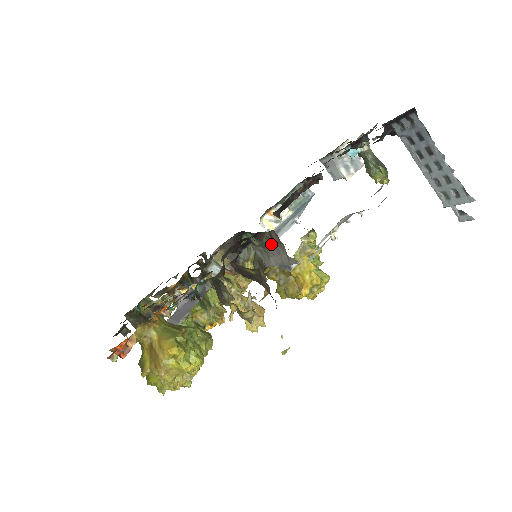
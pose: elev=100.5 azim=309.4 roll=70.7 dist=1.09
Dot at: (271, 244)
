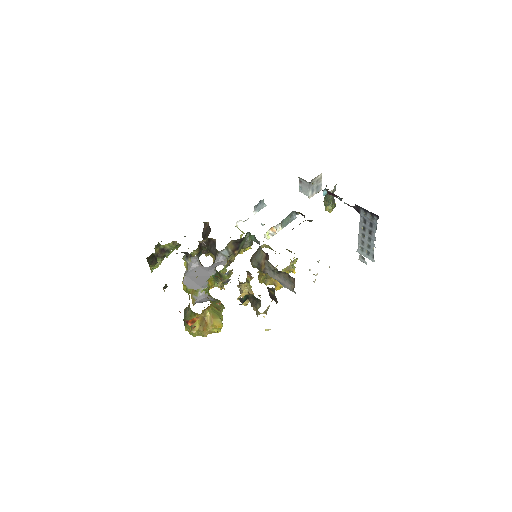
Dot at: (284, 276)
